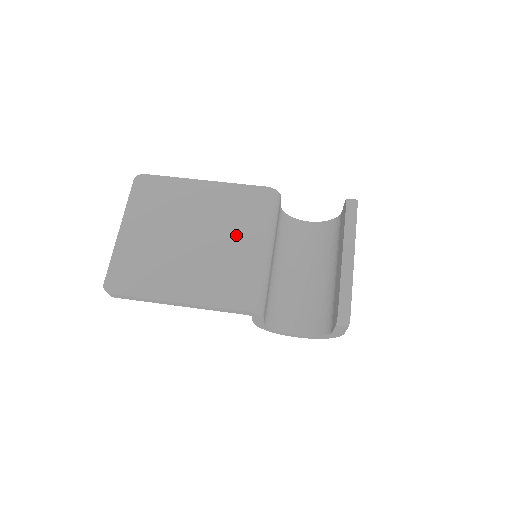
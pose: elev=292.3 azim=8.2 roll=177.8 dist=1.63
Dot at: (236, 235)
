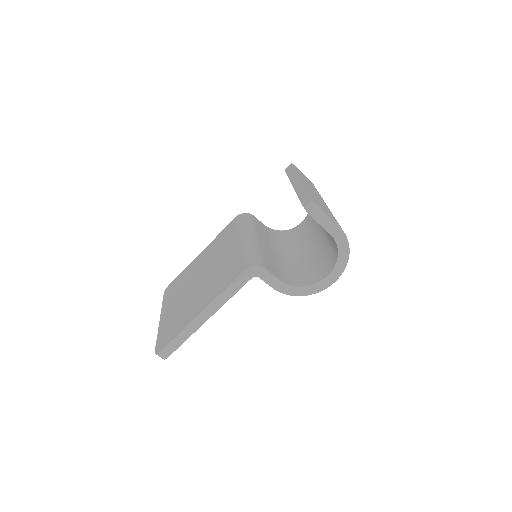
Dot at: (226, 250)
